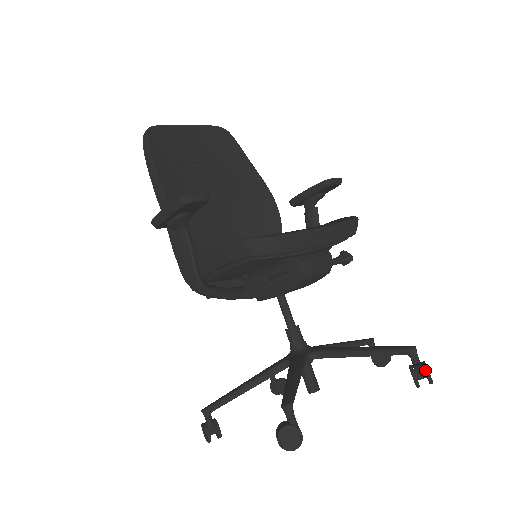
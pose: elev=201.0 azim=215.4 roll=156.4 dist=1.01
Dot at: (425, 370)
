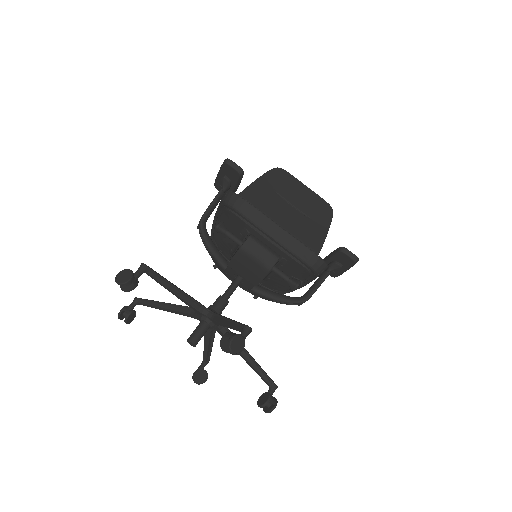
Dot at: (234, 334)
